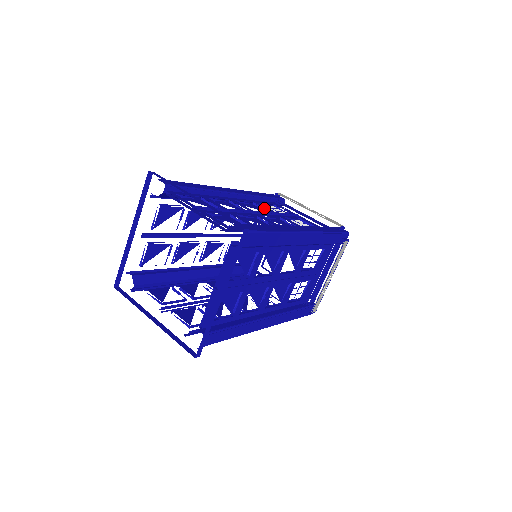
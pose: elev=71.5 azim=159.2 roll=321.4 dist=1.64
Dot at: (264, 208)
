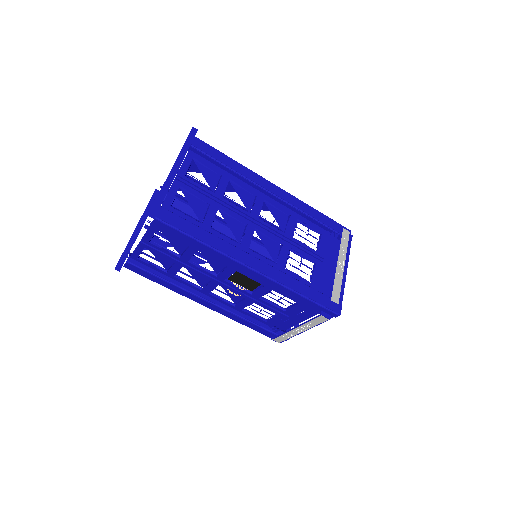
Dot at: occluded
